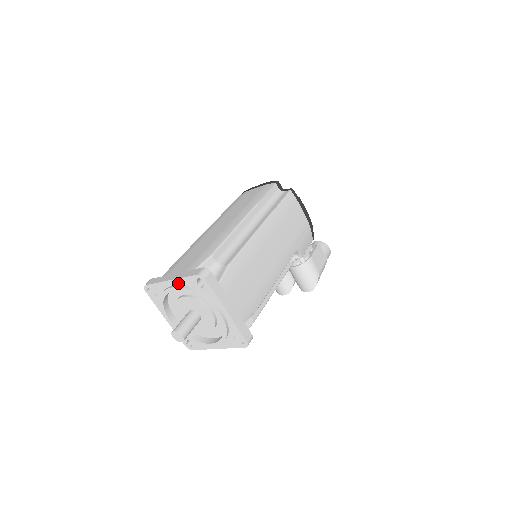
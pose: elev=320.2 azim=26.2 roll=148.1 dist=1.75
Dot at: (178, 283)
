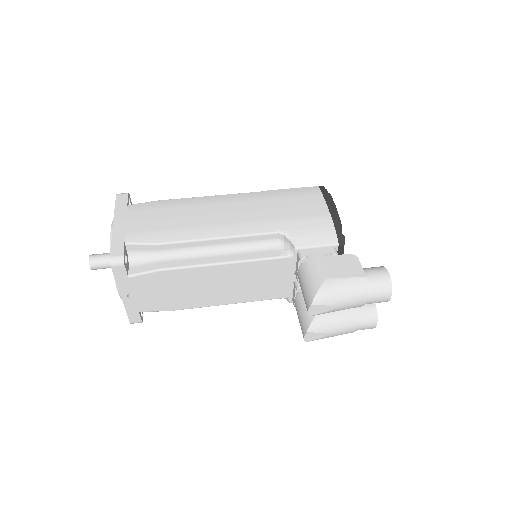
Dot at: occluded
